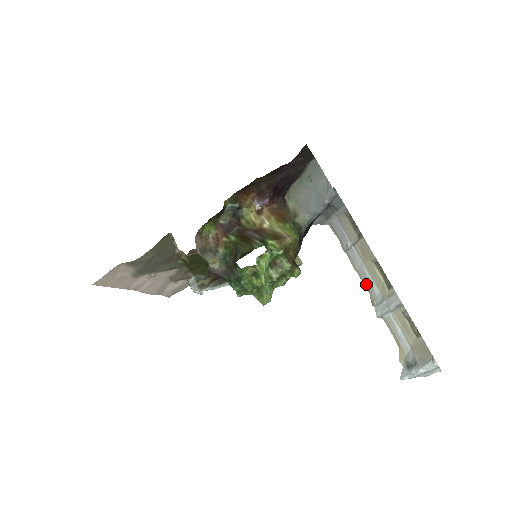
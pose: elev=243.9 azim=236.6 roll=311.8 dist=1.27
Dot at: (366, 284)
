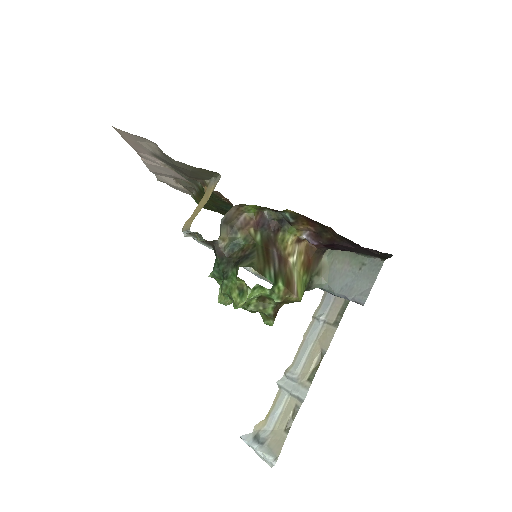
Dot at: (298, 355)
